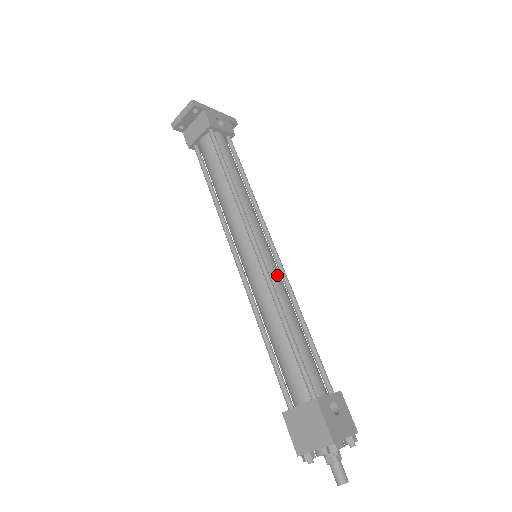
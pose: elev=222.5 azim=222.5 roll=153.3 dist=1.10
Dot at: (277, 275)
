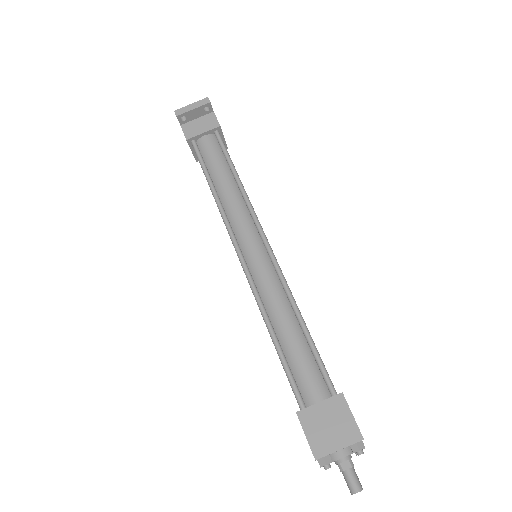
Dot at: occluded
